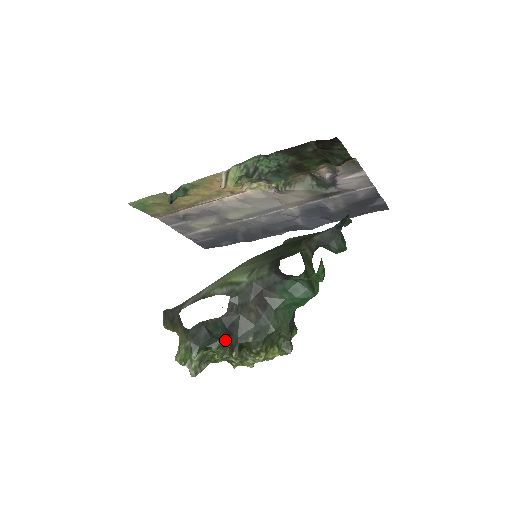
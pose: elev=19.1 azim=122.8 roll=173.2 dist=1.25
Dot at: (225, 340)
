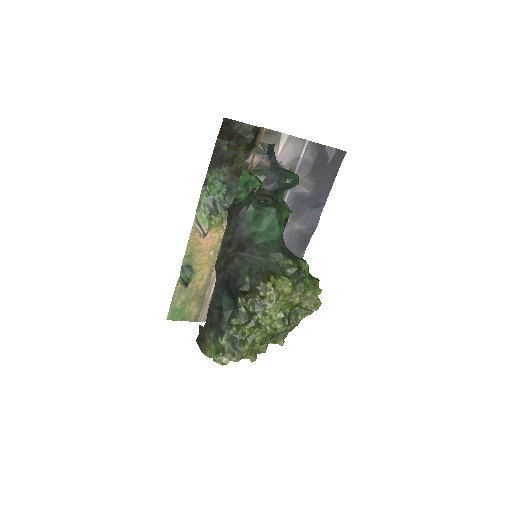
Dot at: (234, 303)
